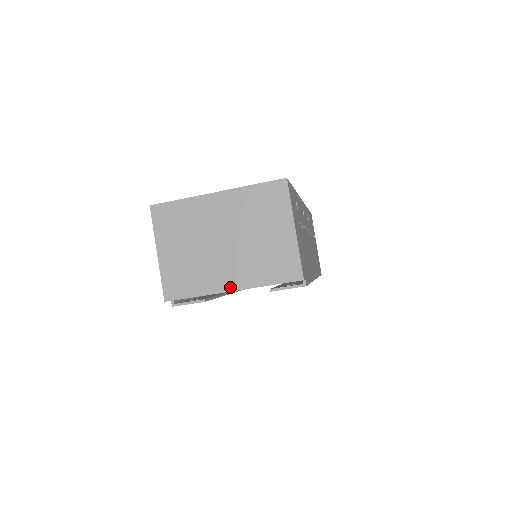
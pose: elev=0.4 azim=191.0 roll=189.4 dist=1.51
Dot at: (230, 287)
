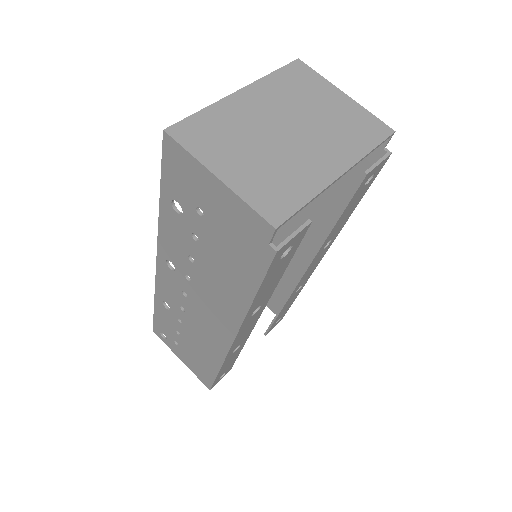
Dot at: (337, 171)
